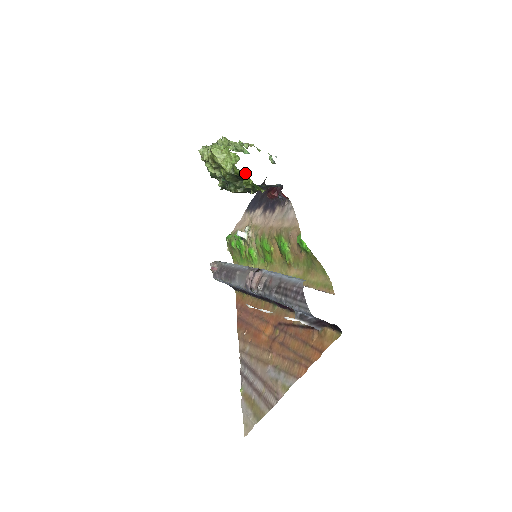
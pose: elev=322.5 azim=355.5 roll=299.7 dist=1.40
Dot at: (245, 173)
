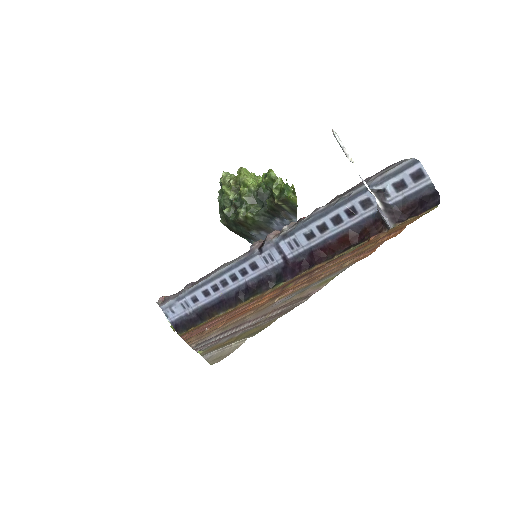
Dot at: (269, 194)
